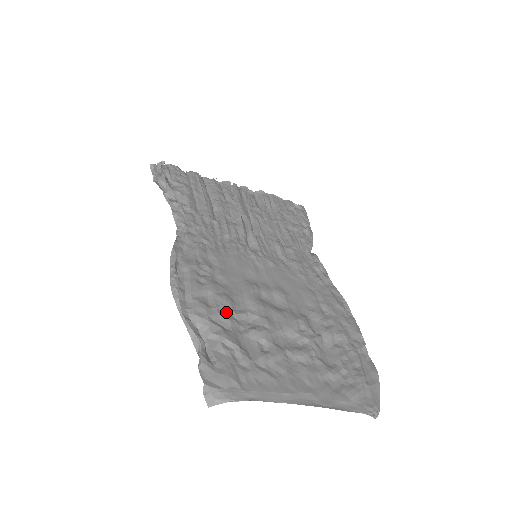
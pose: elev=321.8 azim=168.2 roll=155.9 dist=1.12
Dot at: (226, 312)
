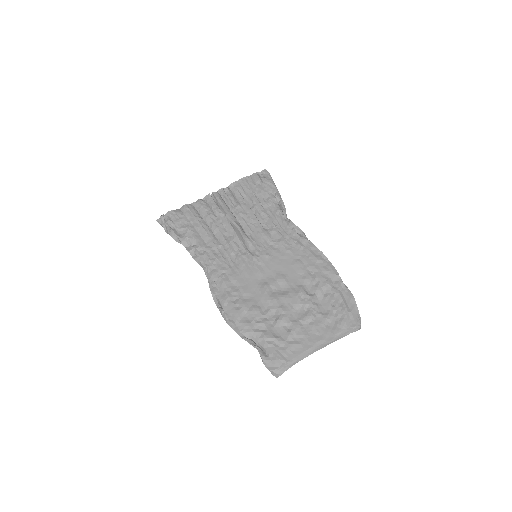
Dot at: (259, 319)
